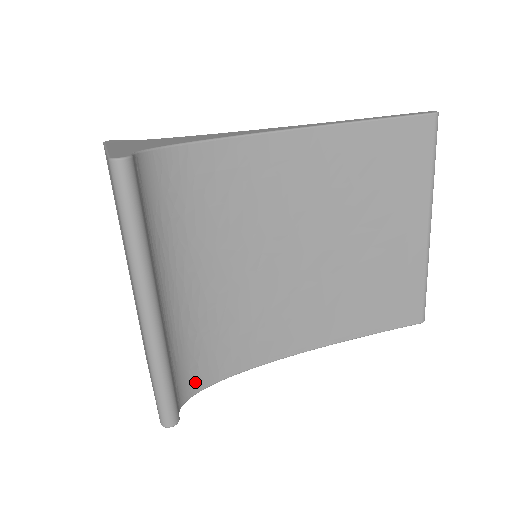
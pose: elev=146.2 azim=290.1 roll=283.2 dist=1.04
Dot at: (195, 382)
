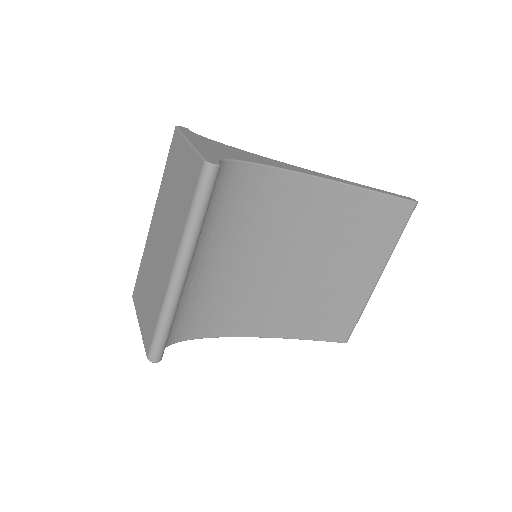
Dot at: (178, 334)
